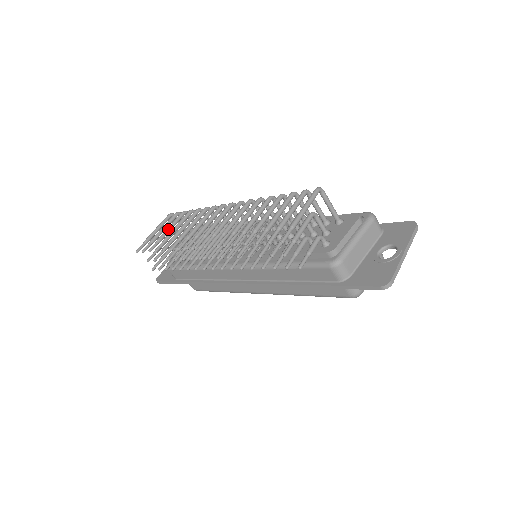
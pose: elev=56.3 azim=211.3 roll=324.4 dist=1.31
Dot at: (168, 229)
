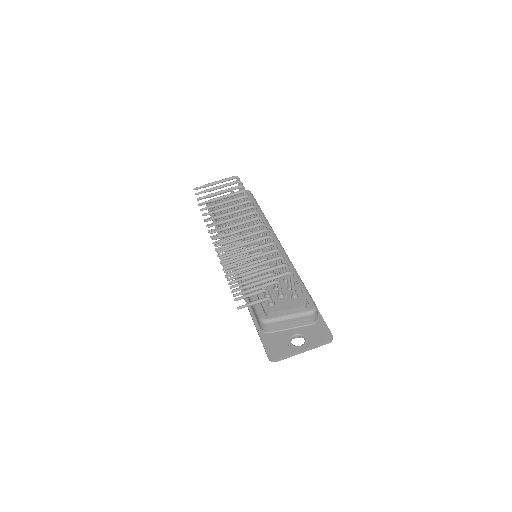
Dot at: (221, 192)
